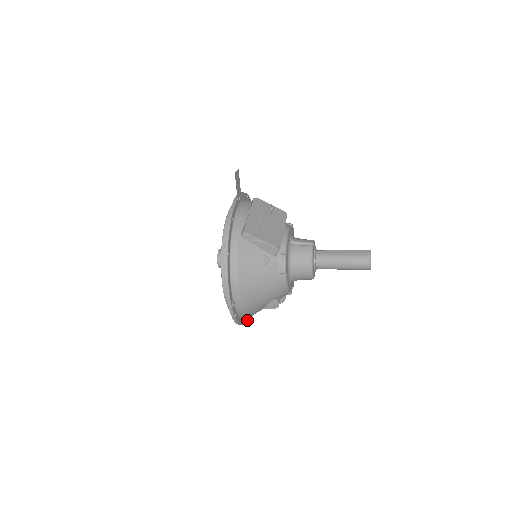
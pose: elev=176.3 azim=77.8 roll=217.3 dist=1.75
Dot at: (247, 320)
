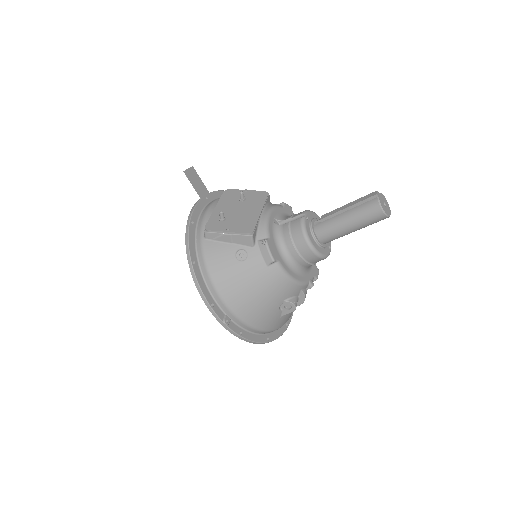
Dot at: (279, 336)
